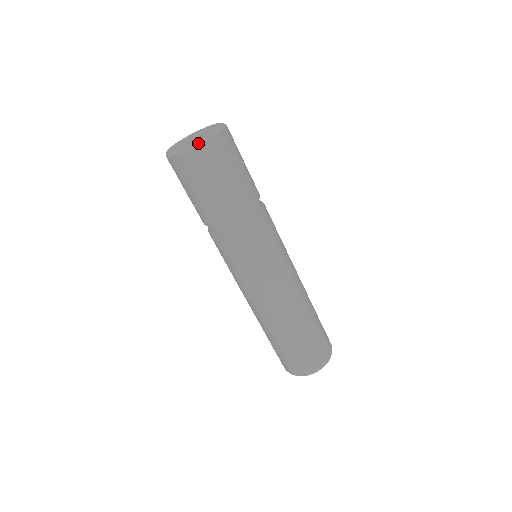
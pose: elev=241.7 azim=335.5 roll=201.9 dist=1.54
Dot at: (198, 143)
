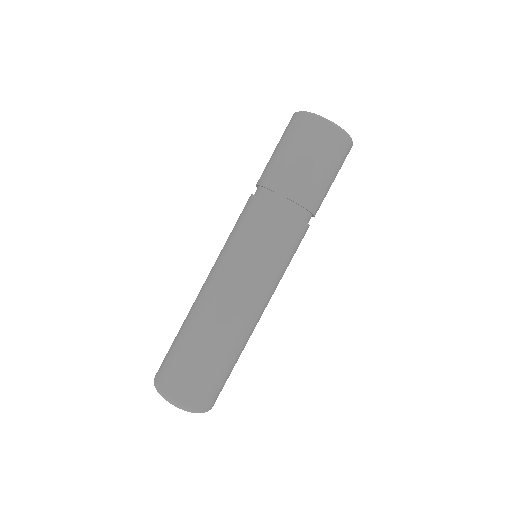
Dot at: (345, 131)
